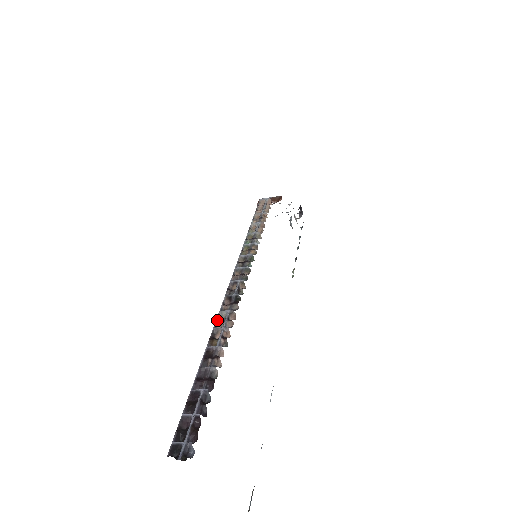
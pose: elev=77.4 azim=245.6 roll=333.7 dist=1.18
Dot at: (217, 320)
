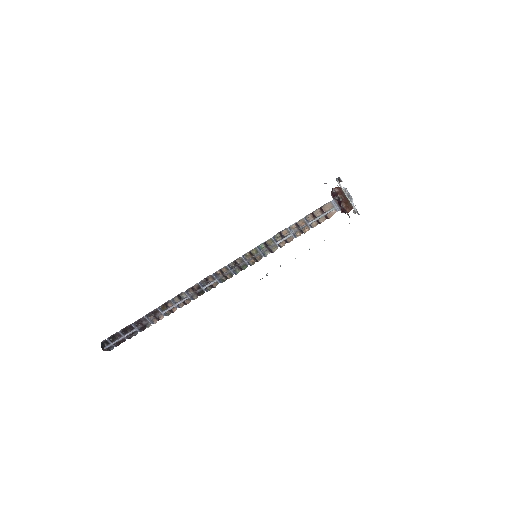
Dot at: (178, 296)
